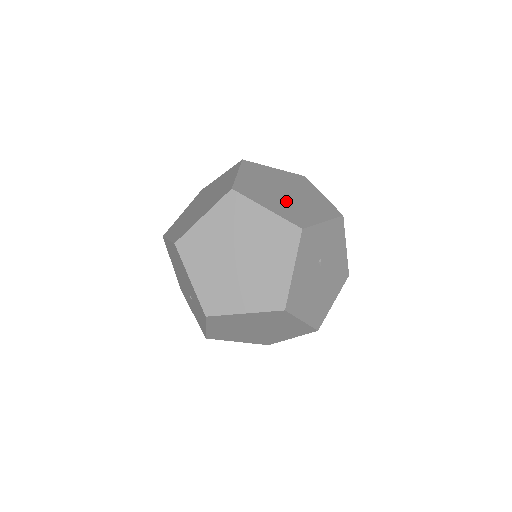
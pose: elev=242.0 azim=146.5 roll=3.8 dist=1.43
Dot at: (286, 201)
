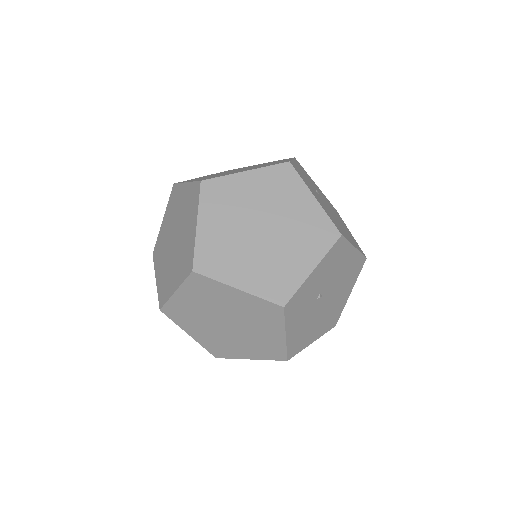
Dot at: (263, 253)
